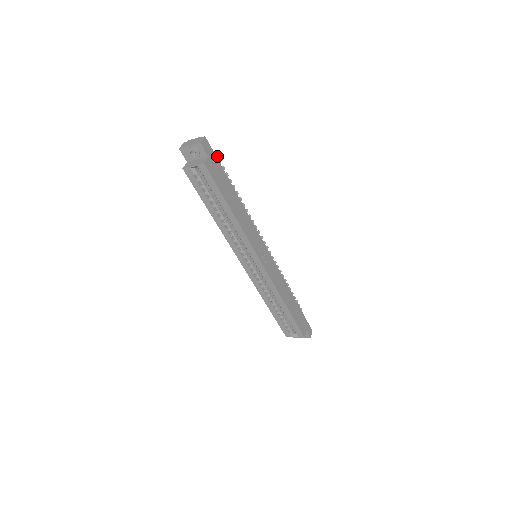
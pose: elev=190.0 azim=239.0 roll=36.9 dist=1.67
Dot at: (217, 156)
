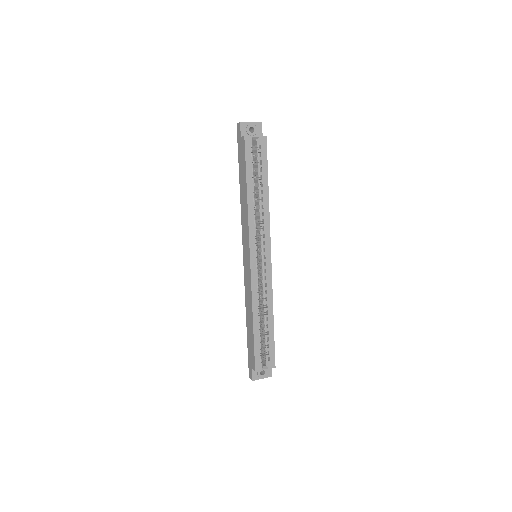
Dot at: occluded
